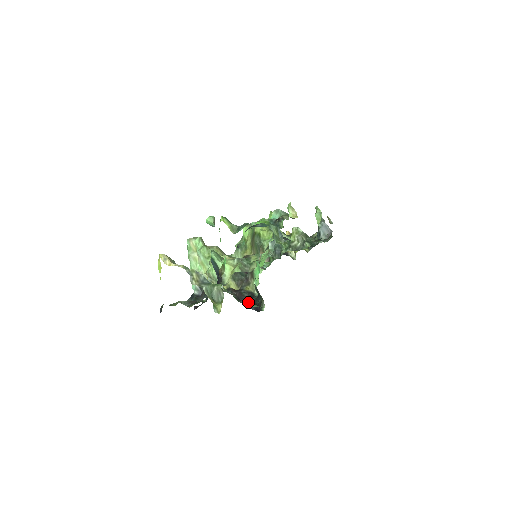
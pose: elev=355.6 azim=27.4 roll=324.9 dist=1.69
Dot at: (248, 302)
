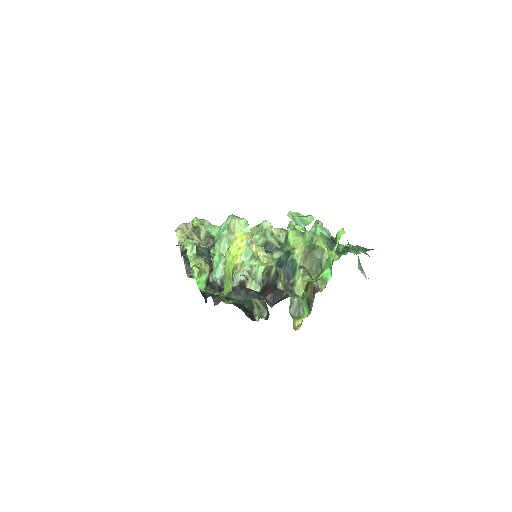
Dot at: (239, 305)
